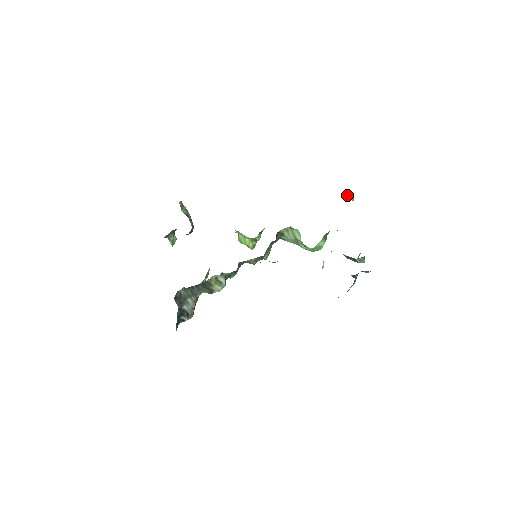
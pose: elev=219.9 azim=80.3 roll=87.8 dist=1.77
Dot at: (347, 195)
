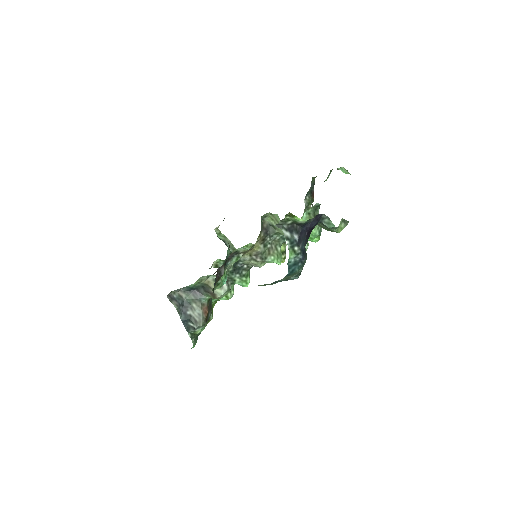
Dot at: (341, 170)
